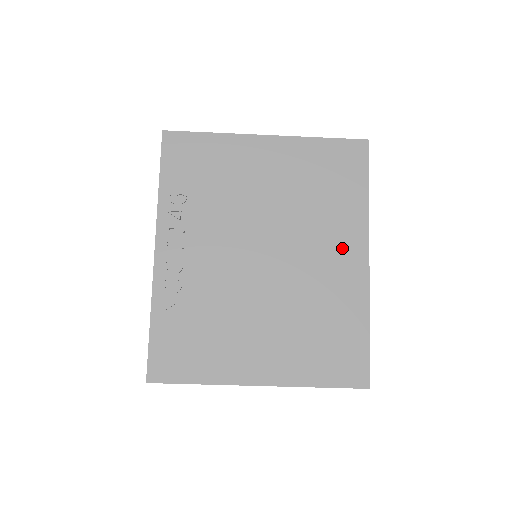
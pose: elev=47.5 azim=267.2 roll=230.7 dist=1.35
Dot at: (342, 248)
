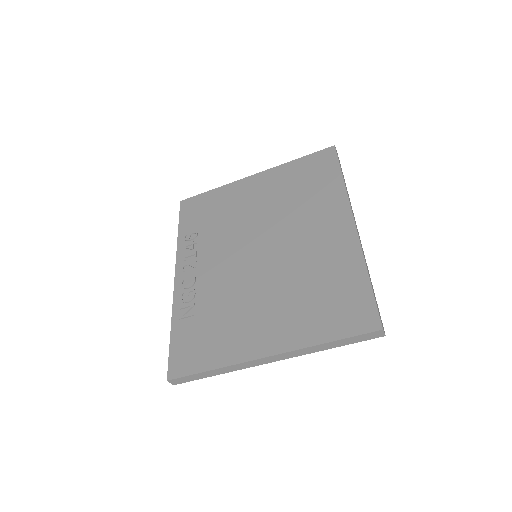
Dot at: (327, 222)
